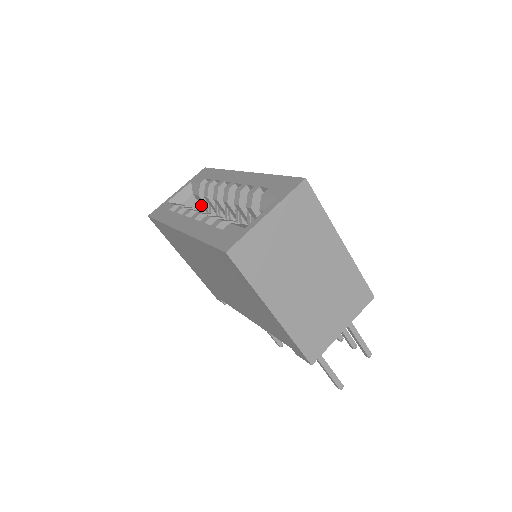
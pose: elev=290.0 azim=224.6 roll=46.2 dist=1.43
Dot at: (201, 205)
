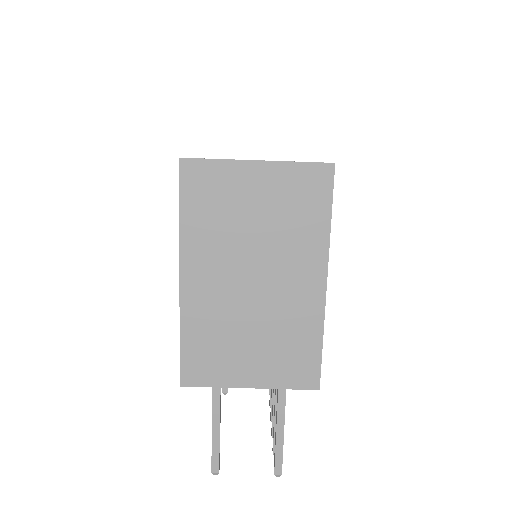
Dot at: occluded
